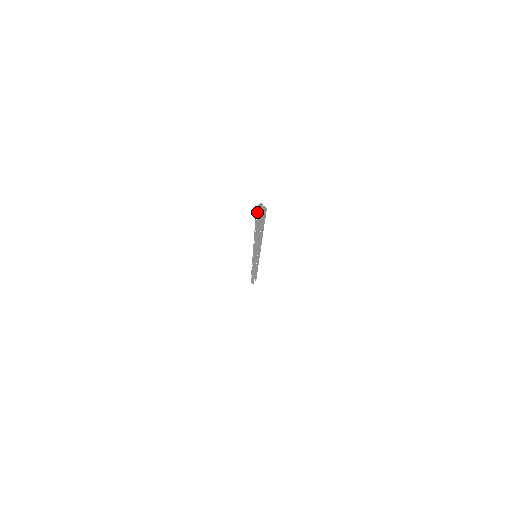
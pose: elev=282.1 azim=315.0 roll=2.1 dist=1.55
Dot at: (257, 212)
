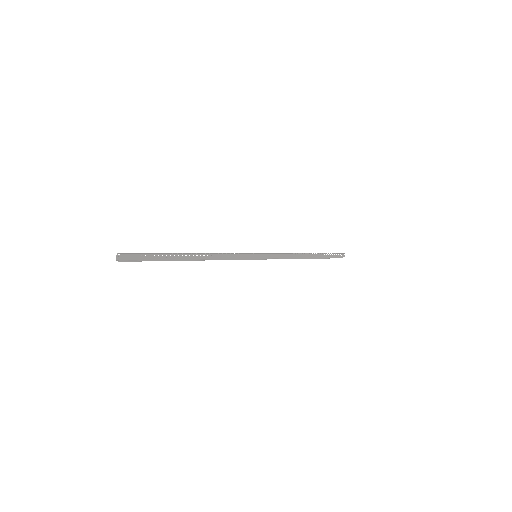
Dot at: (127, 254)
